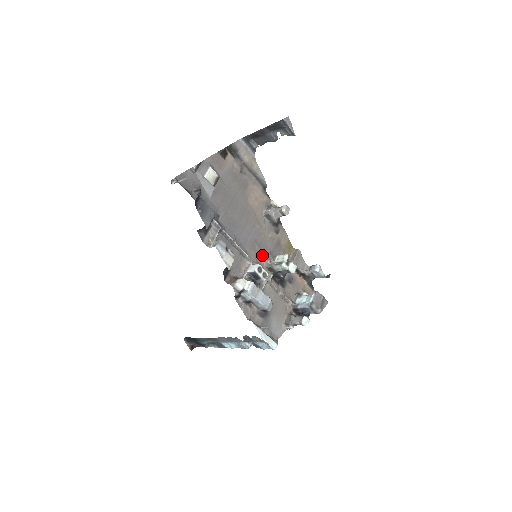
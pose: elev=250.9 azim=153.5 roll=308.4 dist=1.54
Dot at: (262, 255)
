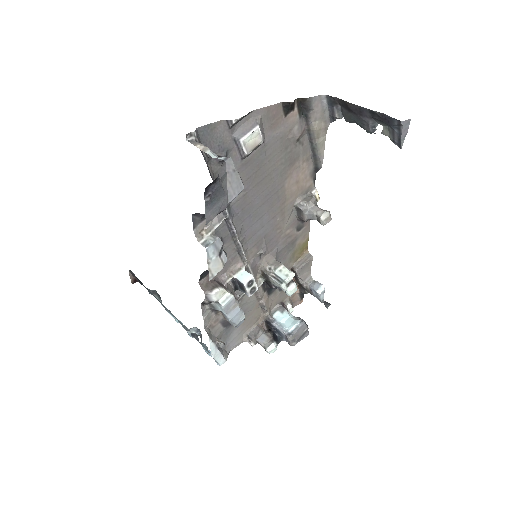
Dot at: (264, 254)
